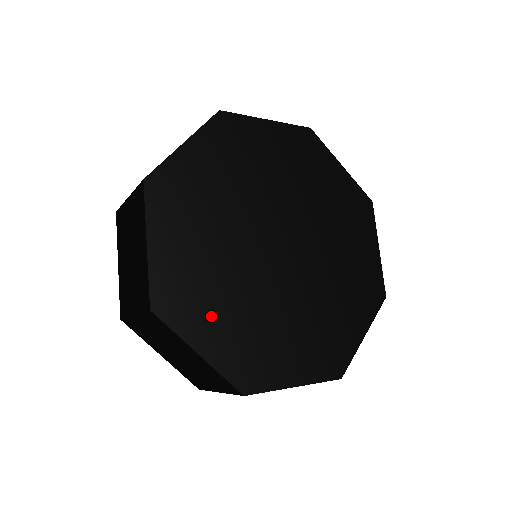
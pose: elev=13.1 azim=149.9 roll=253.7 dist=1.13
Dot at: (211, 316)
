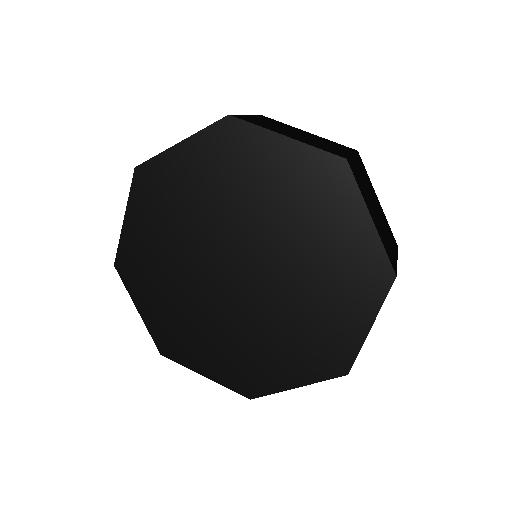
Dot at: (155, 292)
